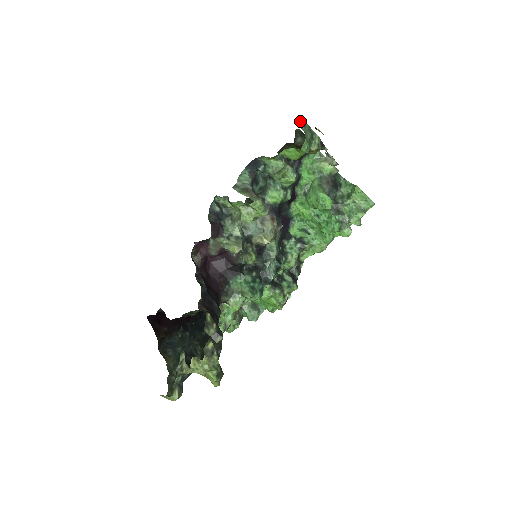
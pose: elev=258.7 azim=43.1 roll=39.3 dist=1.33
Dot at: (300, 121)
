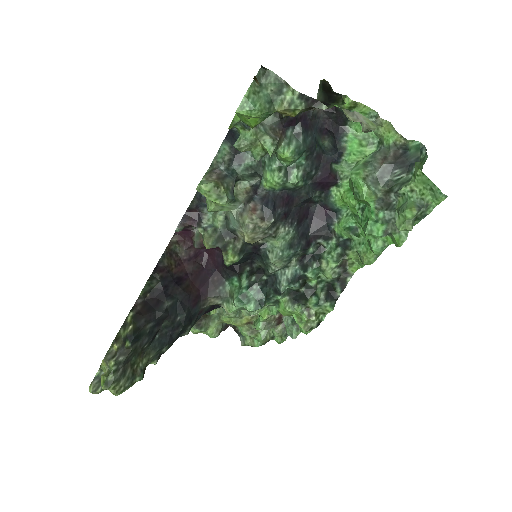
Dot at: (260, 69)
